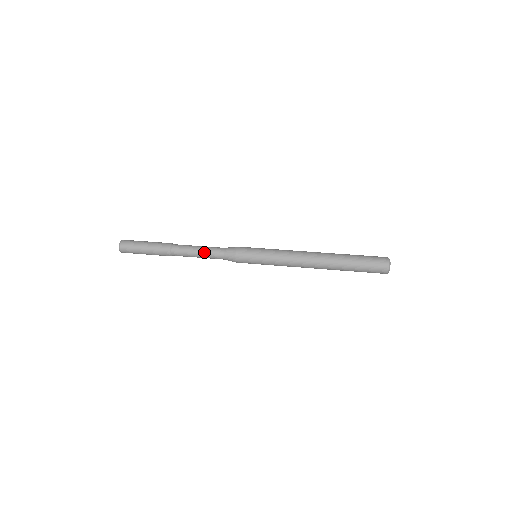
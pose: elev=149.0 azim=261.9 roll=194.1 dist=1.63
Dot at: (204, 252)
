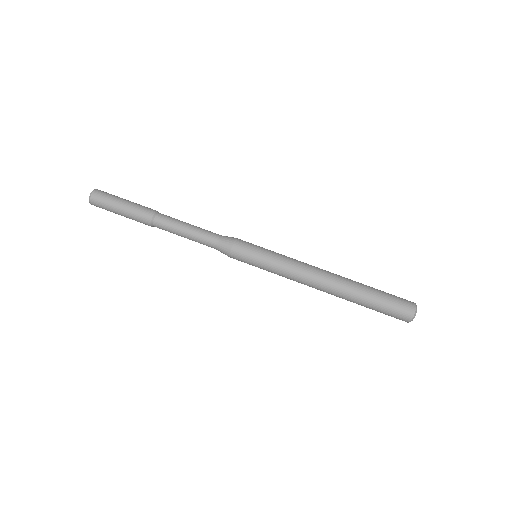
Dot at: (193, 235)
